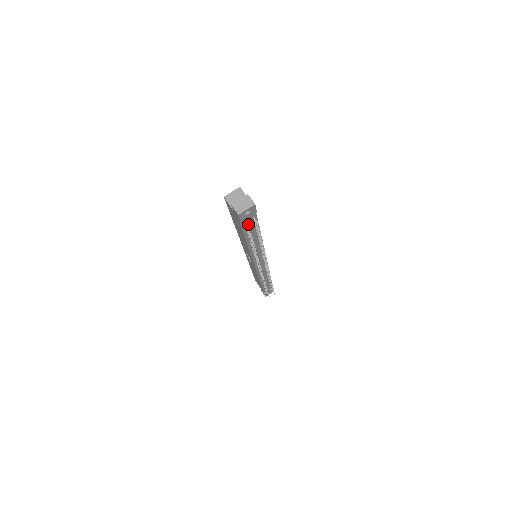
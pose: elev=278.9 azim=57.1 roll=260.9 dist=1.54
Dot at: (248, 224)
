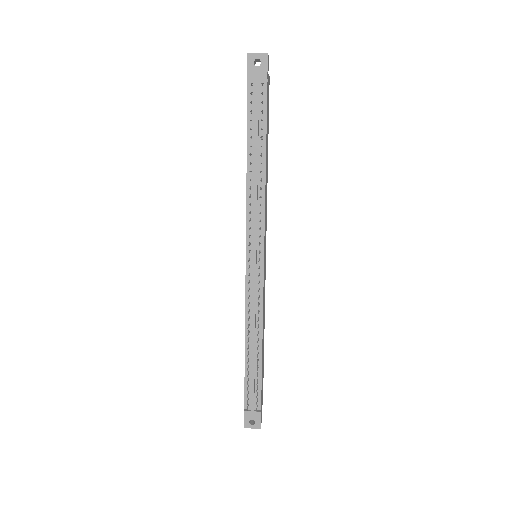
Dot at: (255, 101)
